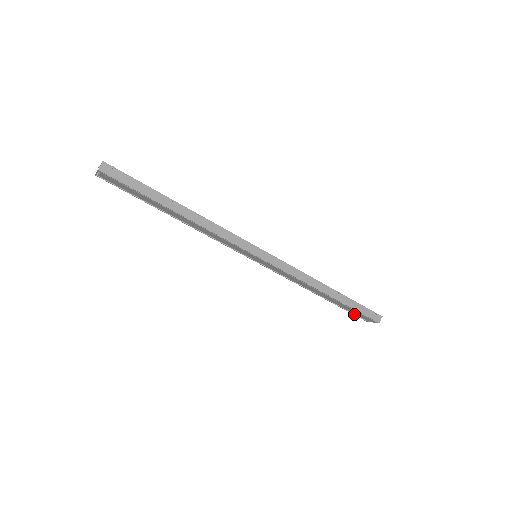
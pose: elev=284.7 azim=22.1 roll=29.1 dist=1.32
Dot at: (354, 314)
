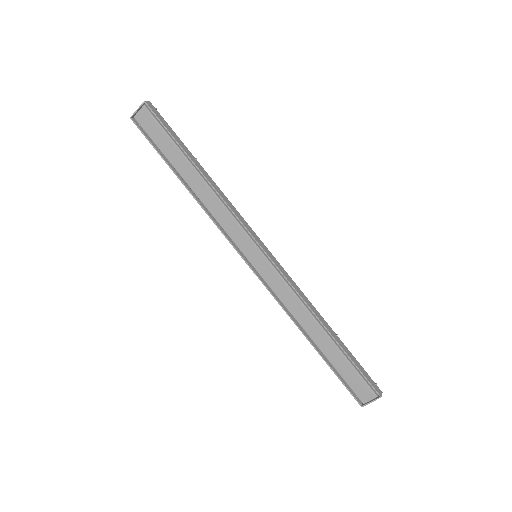
Dot at: (348, 388)
